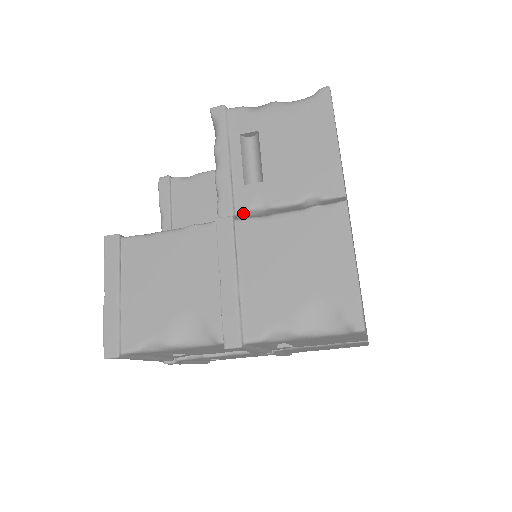
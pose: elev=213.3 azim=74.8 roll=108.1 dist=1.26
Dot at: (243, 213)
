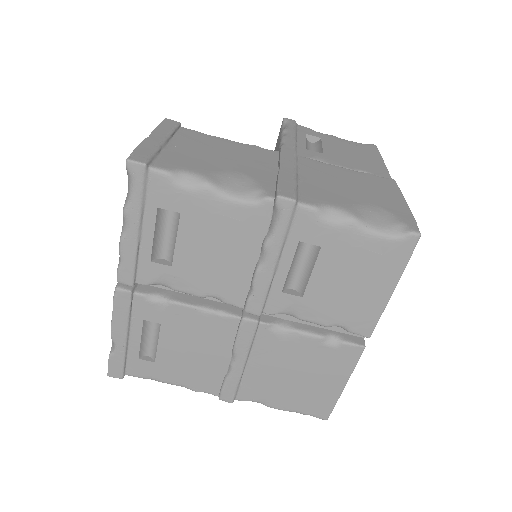
Dot at: occluded
